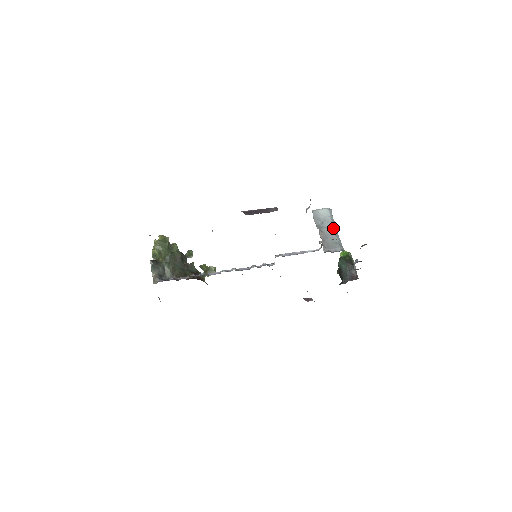
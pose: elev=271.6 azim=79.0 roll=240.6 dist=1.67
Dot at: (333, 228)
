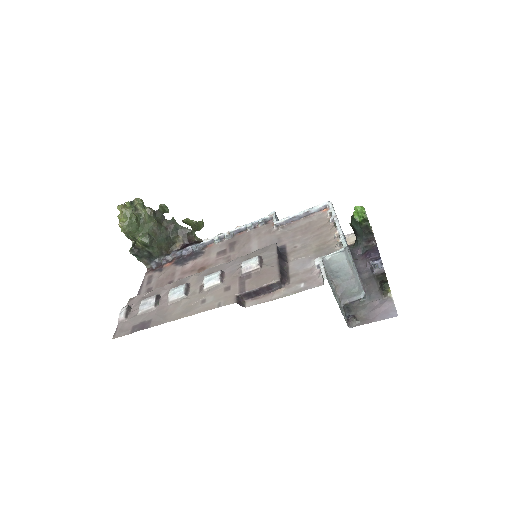
Dot at: (351, 274)
